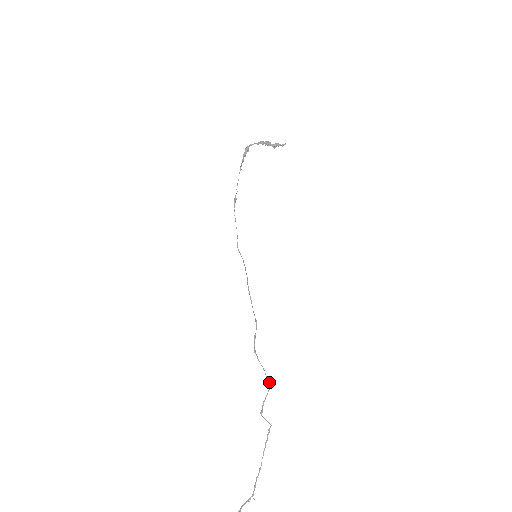
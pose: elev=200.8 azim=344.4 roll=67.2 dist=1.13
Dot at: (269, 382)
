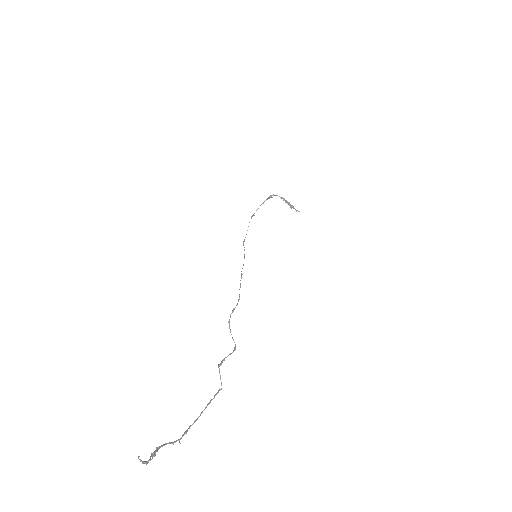
Dot at: (235, 346)
